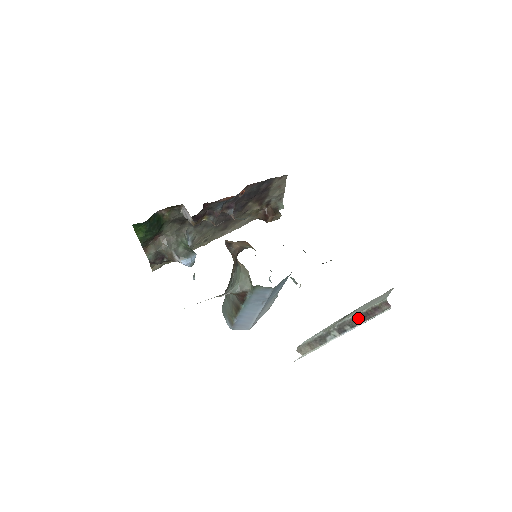
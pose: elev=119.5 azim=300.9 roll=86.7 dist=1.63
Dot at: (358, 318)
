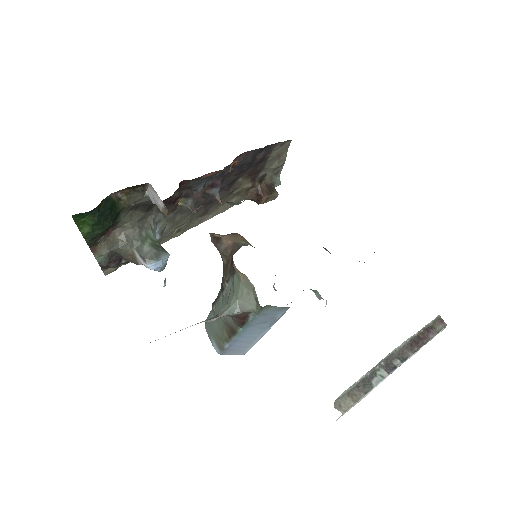
Dot at: (408, 346)
